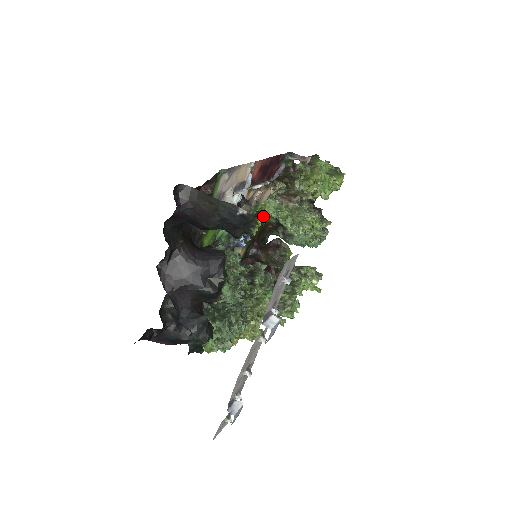
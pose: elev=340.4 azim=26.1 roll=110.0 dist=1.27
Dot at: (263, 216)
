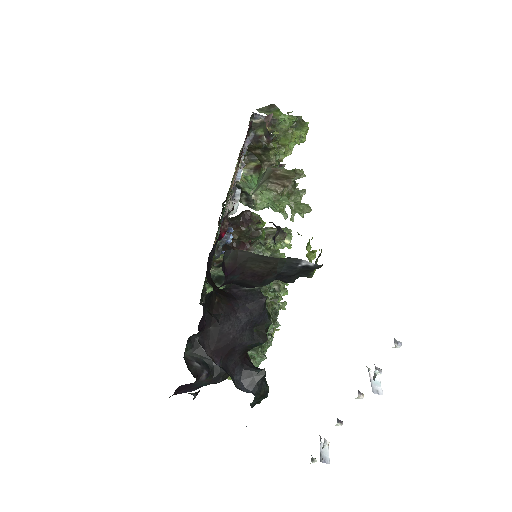
Dot at: (256, 210)
